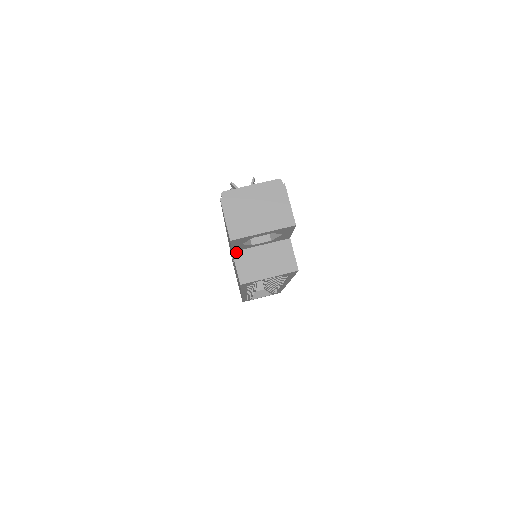
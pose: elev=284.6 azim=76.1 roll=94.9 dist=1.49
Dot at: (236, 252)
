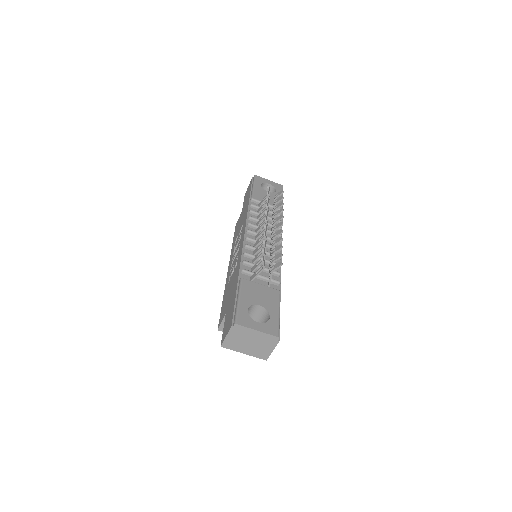
Dot at: occluded
